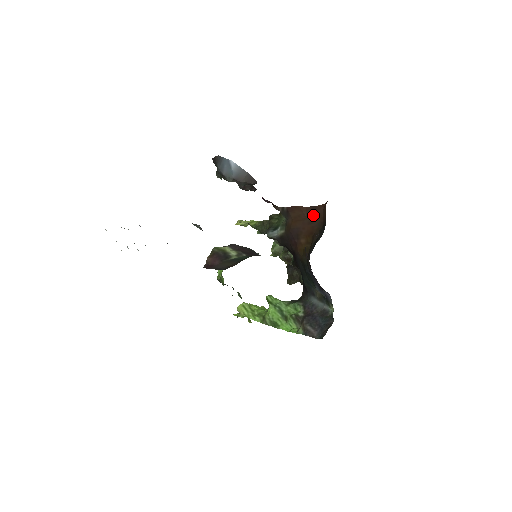
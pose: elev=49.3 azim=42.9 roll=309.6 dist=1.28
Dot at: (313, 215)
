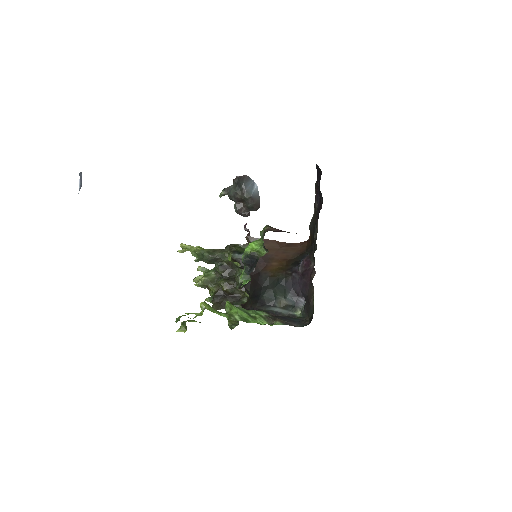
Dot at: (289, 248)
